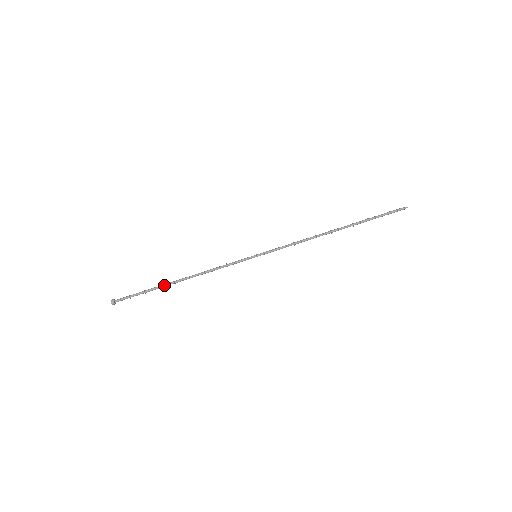
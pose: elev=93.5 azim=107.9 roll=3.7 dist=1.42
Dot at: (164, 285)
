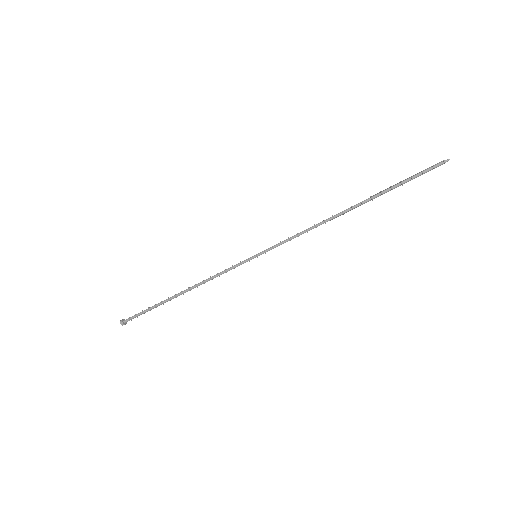
Dot at: occluded
